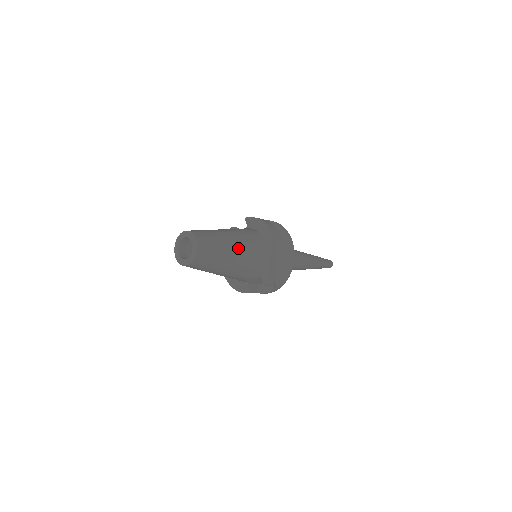
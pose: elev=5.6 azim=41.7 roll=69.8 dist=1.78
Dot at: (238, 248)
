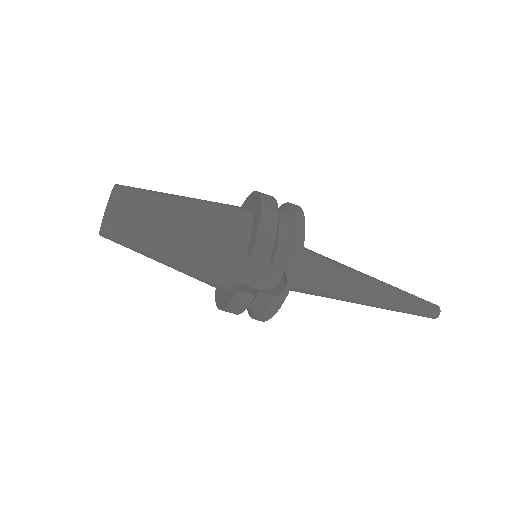
Dot at: (192, 203)
